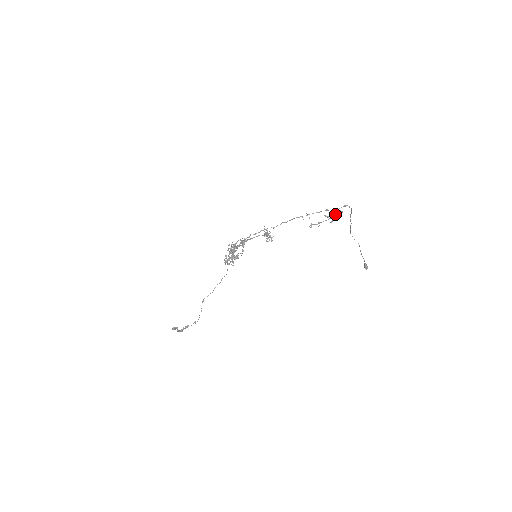
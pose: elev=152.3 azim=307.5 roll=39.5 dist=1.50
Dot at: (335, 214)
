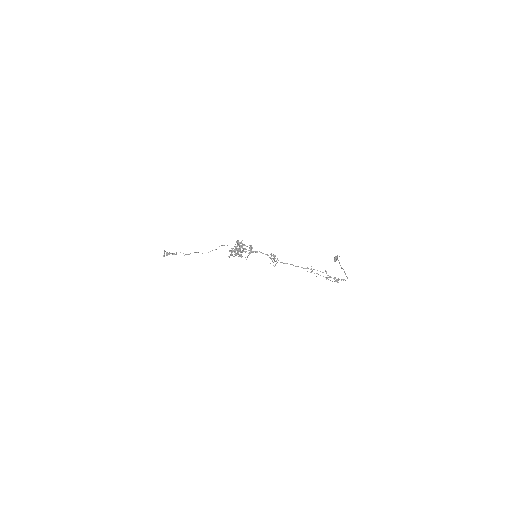
Dot at: occluded
